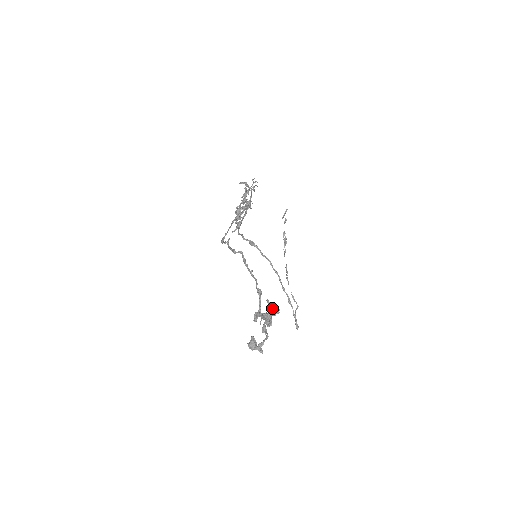
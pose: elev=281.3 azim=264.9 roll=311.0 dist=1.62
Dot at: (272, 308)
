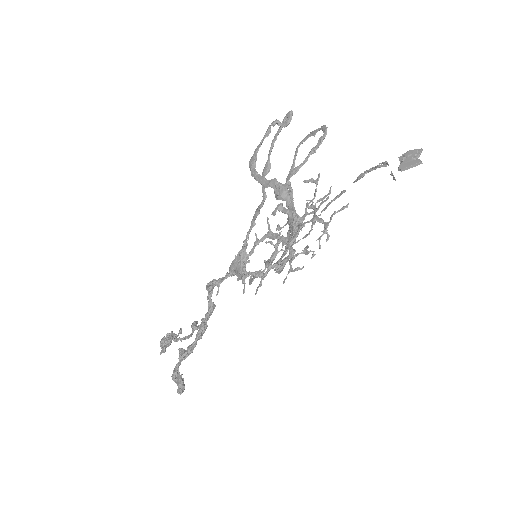
Dot at: (178, 386)
